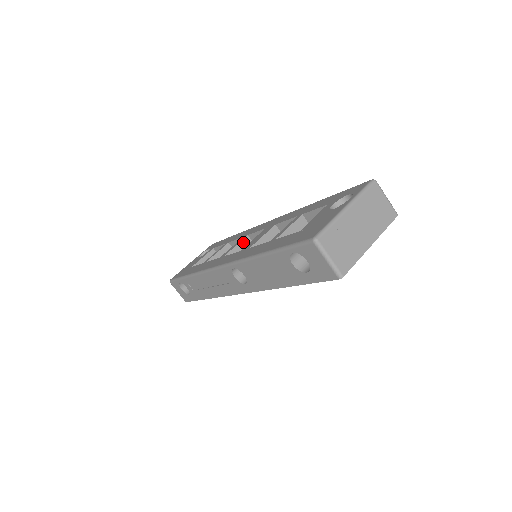
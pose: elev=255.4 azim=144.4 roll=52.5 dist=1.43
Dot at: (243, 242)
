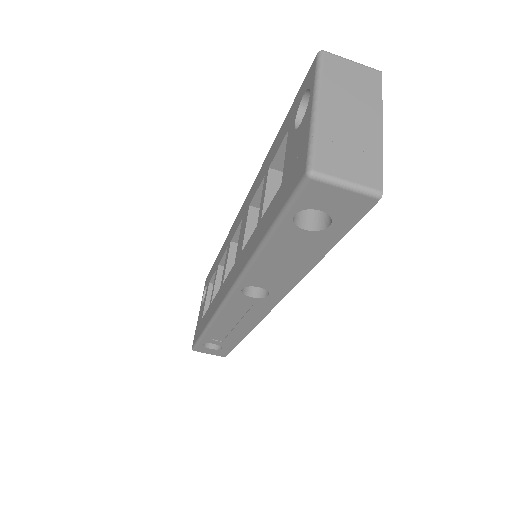
Dot at: (231, 253)
